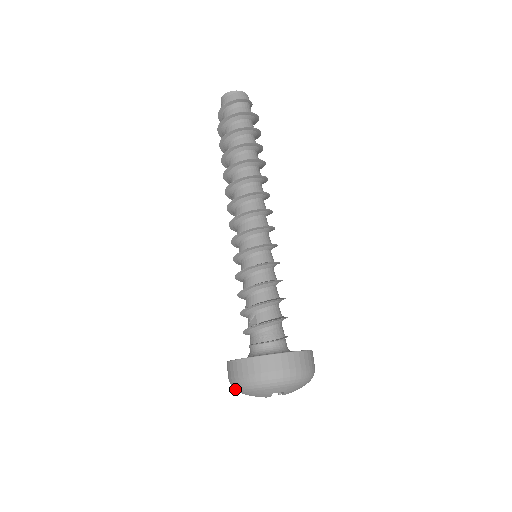
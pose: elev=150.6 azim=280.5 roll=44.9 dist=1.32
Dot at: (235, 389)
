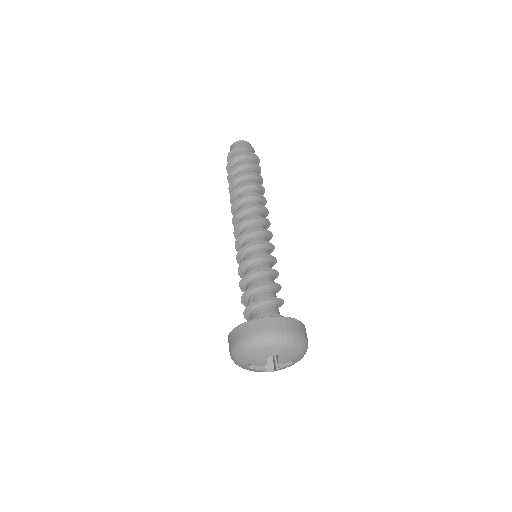
Dot at: (235, 359)
